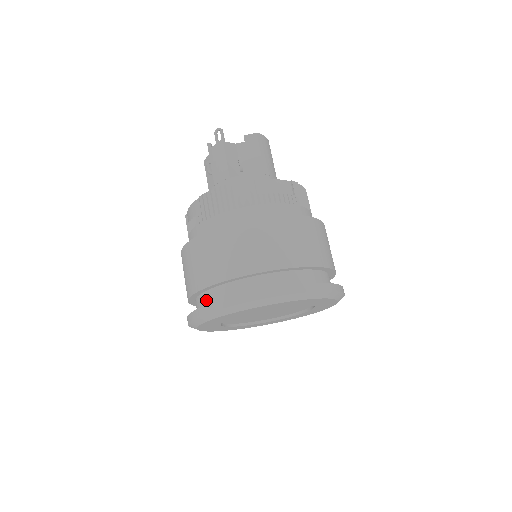
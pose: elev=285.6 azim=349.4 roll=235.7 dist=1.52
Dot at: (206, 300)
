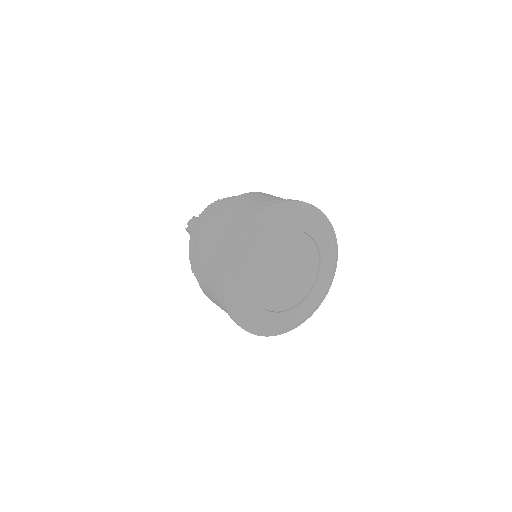
Dot at: occluded
